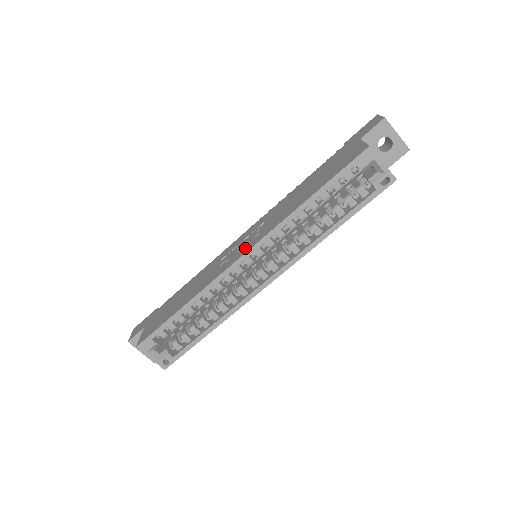
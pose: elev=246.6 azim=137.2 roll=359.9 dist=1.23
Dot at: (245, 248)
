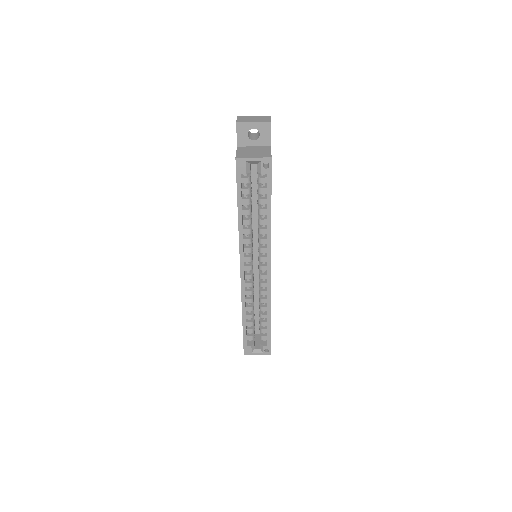
Dot at: occluded
